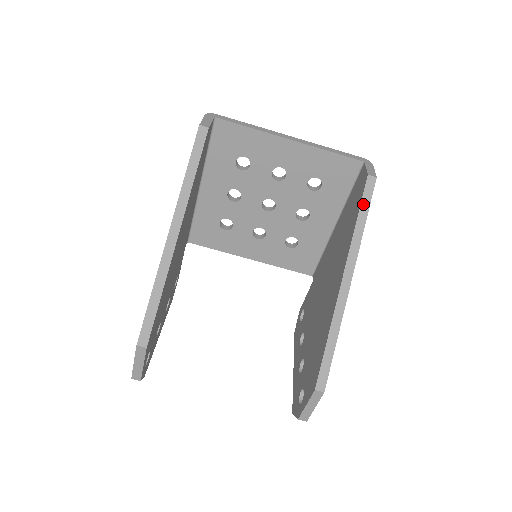
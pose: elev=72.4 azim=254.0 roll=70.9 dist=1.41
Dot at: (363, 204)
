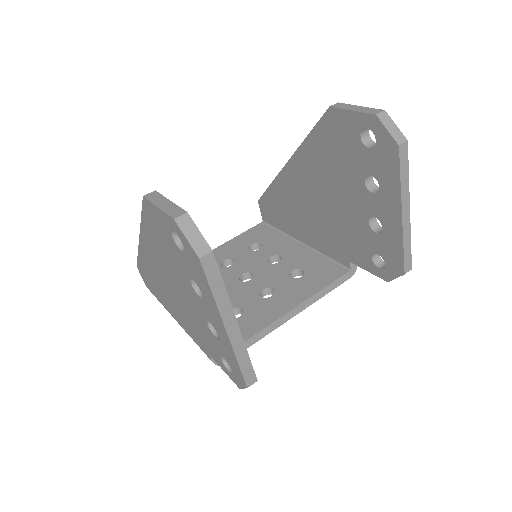
Dot at: (266, 191)
